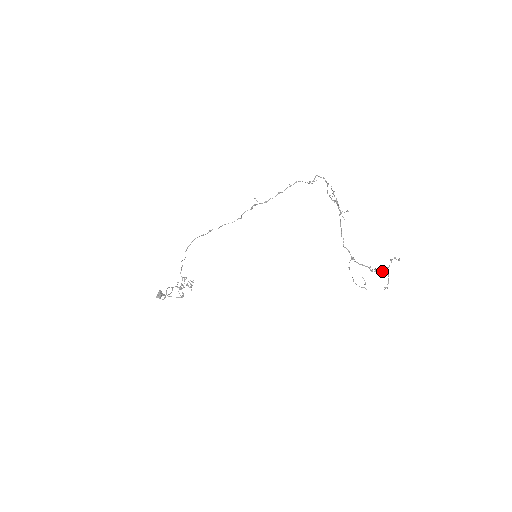
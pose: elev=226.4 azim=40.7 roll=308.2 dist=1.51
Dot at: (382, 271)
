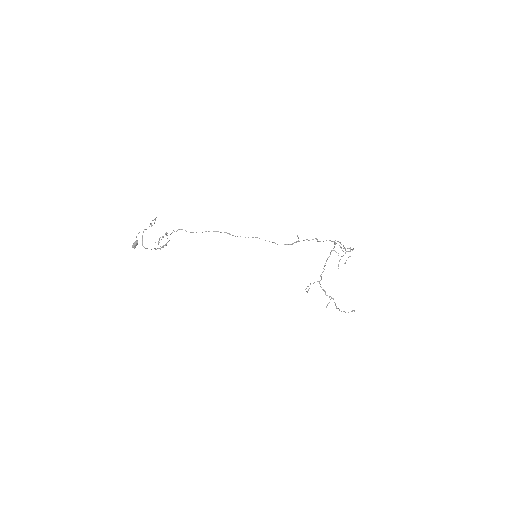
Dot at: (334, 302)
